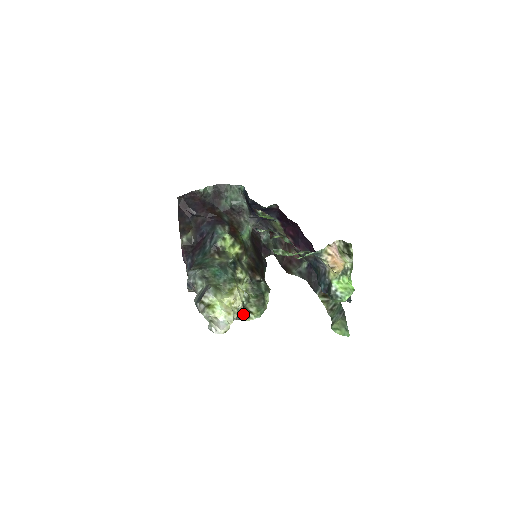
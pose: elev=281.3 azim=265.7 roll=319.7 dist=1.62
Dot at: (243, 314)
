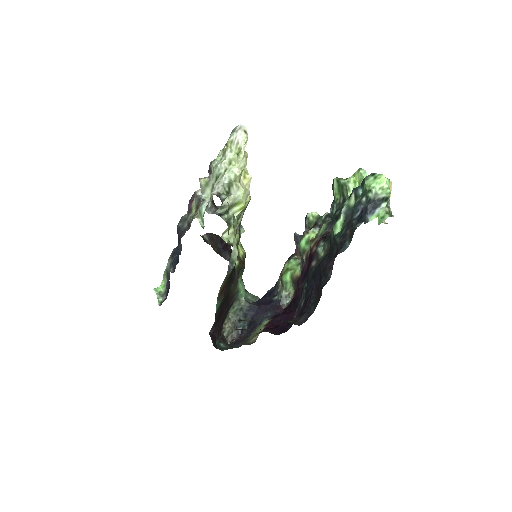
Dot at: (222, 203)
